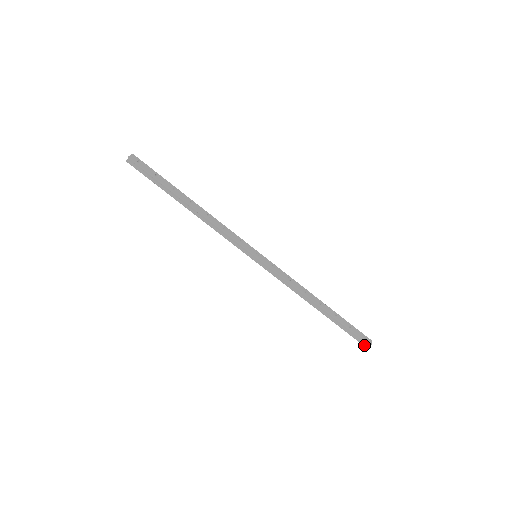
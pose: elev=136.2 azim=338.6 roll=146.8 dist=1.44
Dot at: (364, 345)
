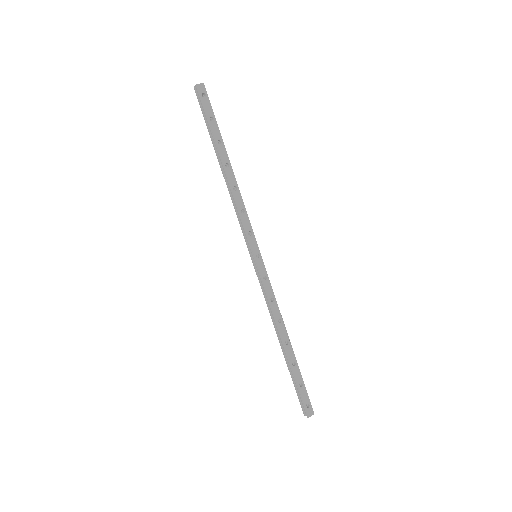
Dot at: (303, 411)
